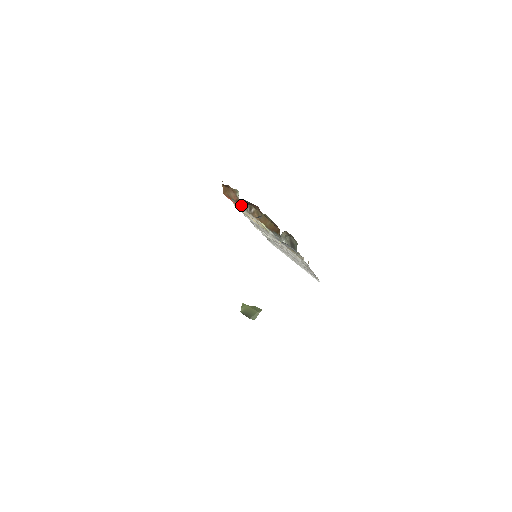
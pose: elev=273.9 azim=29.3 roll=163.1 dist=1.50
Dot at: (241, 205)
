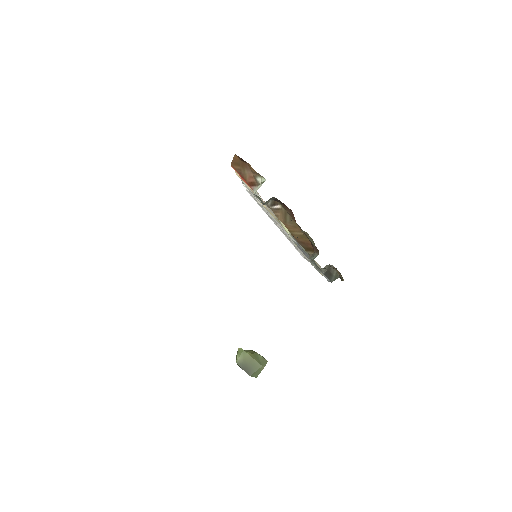
Dot at: occluded
